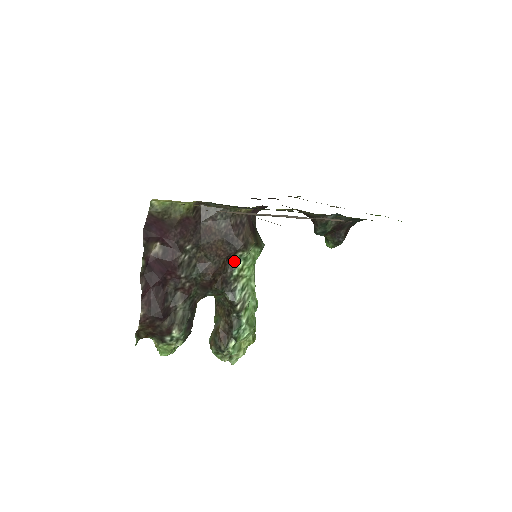
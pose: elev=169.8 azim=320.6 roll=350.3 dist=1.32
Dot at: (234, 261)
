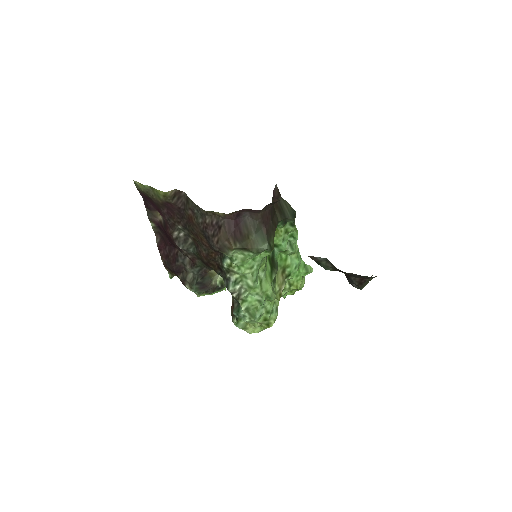
Dot at: (223, 255)
